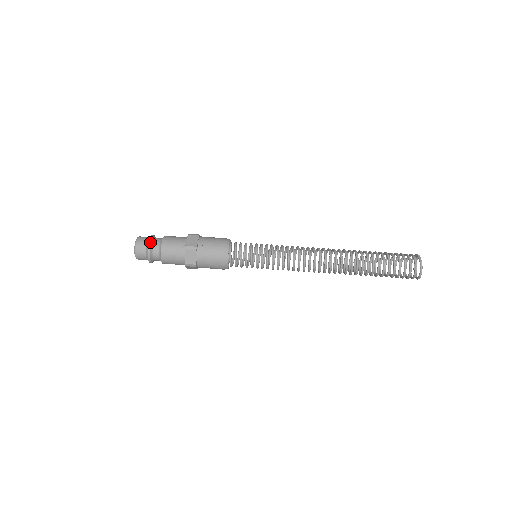
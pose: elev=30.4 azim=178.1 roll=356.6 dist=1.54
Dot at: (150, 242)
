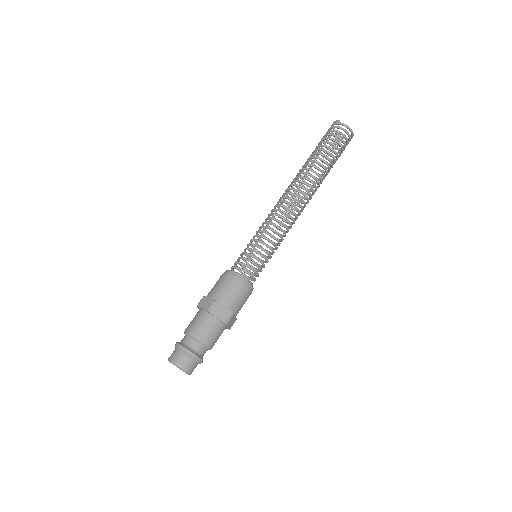
Dot at: (196, 356)
